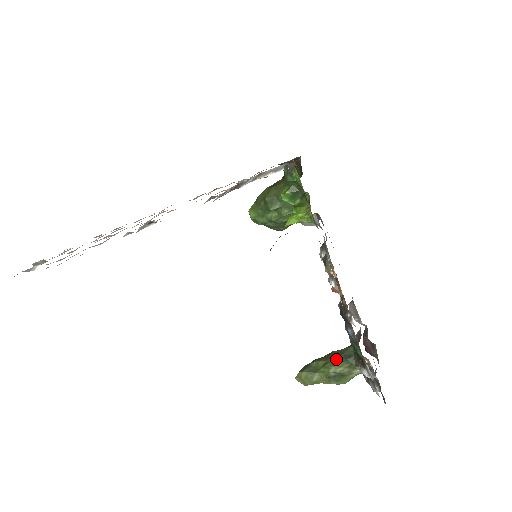
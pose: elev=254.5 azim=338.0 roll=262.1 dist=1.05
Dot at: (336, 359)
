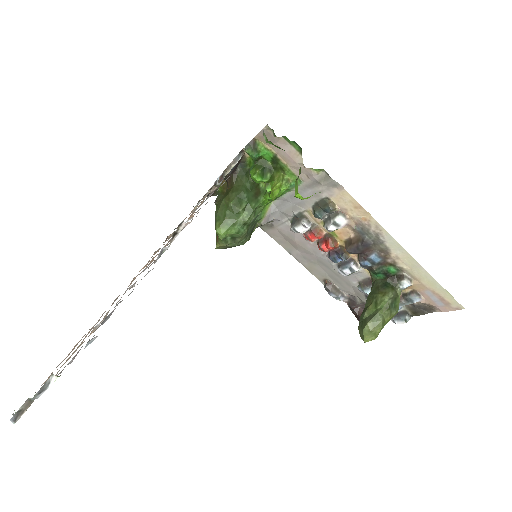
Dot at: (380, 292)
